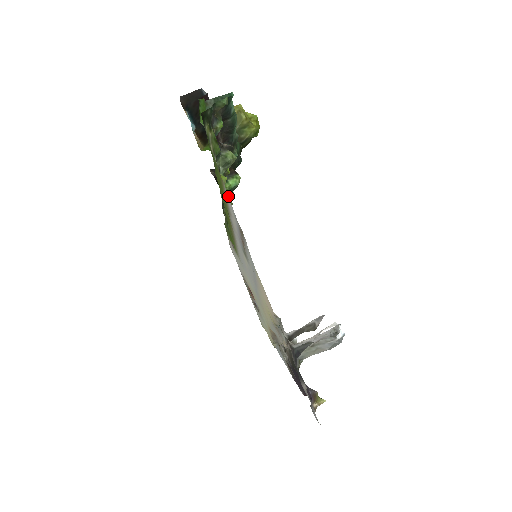
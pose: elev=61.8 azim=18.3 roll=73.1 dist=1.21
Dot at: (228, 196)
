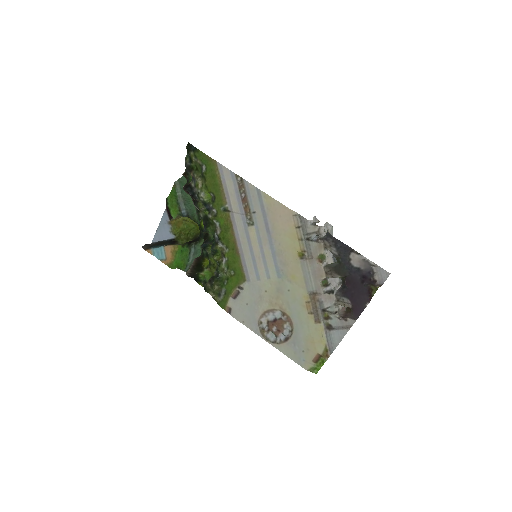
Dot at: occluded
